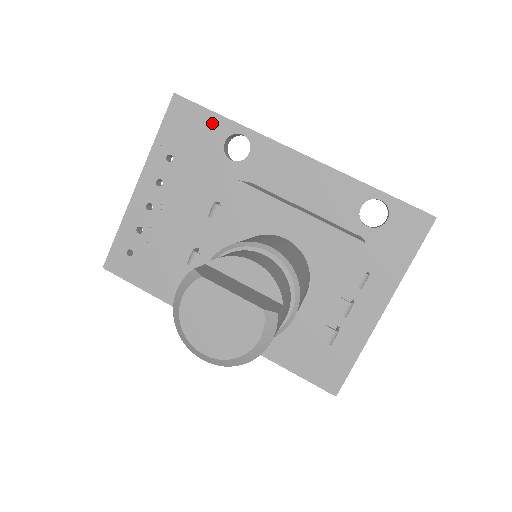
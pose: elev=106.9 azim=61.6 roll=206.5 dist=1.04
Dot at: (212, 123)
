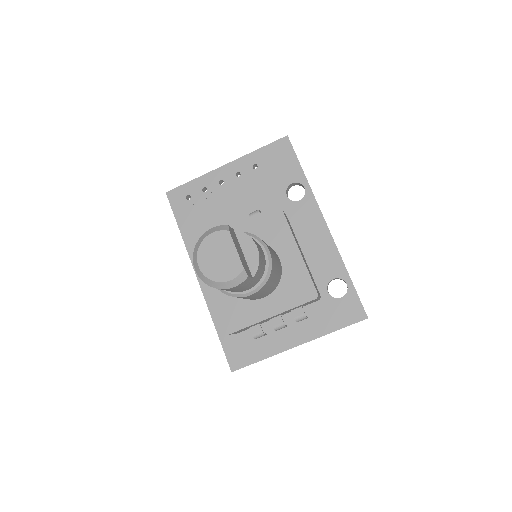
Dot at: (294, 168)
